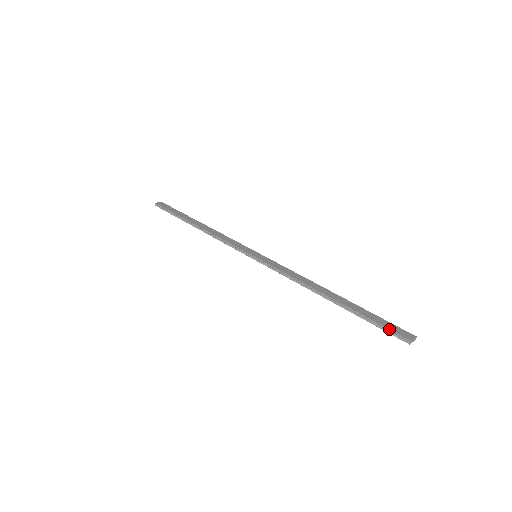
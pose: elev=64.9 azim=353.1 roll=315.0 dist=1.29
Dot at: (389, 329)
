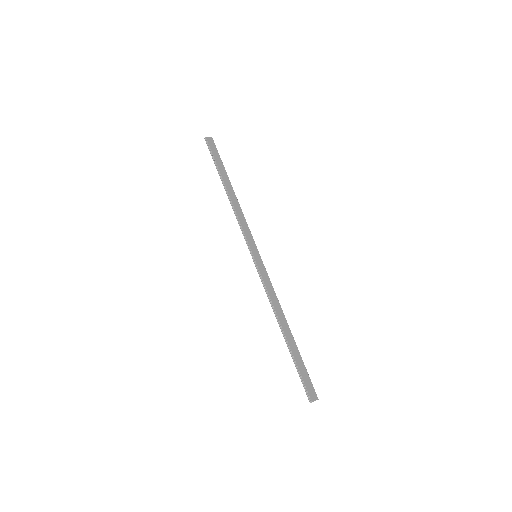
Dot at: (305, 385)
